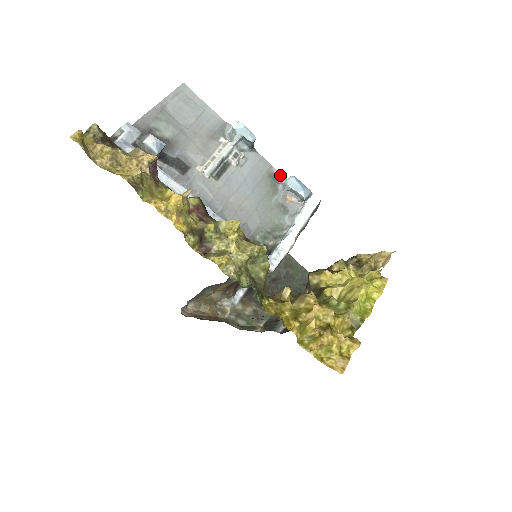
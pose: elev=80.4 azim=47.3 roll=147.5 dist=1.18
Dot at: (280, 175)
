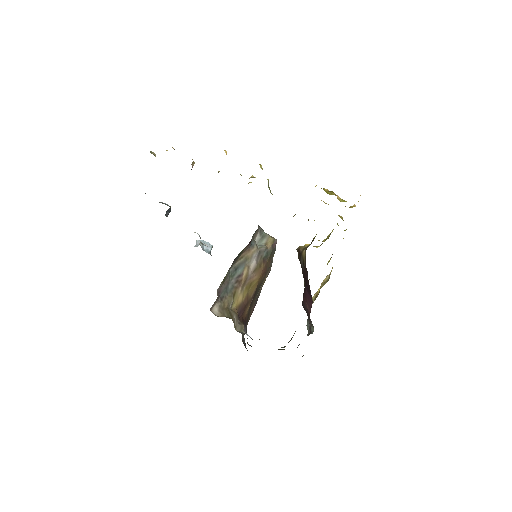
Dot at: occluded
